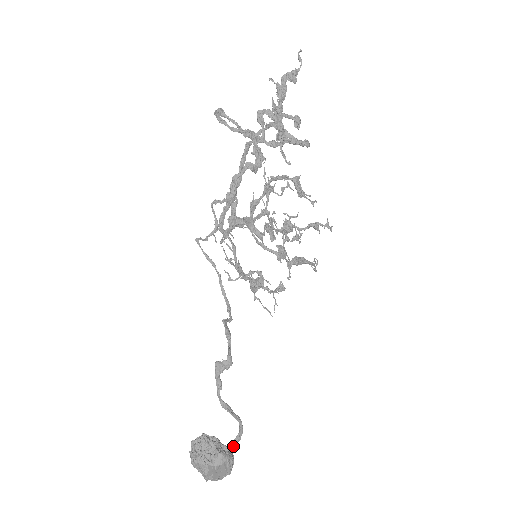
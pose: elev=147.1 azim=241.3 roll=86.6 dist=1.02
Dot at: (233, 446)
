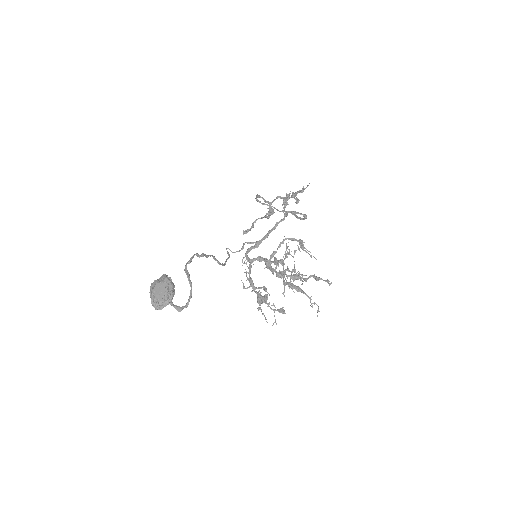
Dot at: (181, 309)
